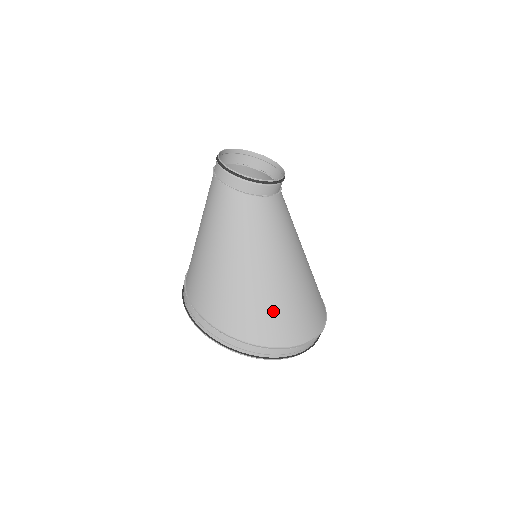
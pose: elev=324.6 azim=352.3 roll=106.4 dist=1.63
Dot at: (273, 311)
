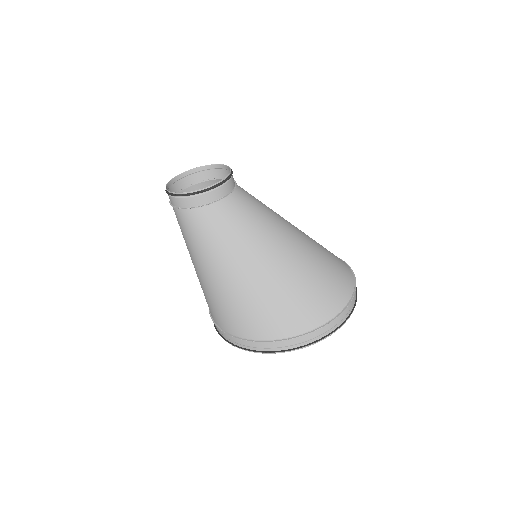
Dot at: (281, 301)
